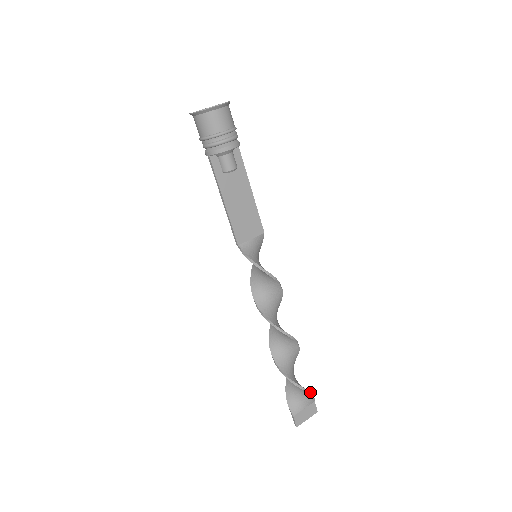
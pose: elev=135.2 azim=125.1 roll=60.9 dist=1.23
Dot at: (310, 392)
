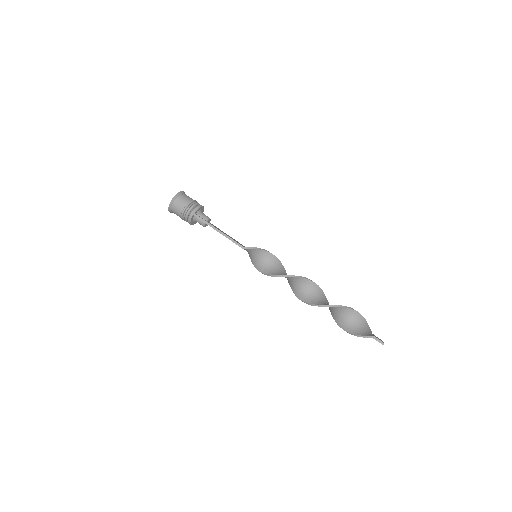
Dot at: (362, 316)
